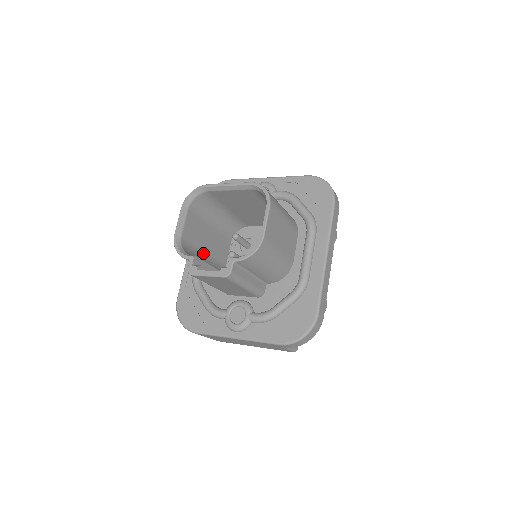
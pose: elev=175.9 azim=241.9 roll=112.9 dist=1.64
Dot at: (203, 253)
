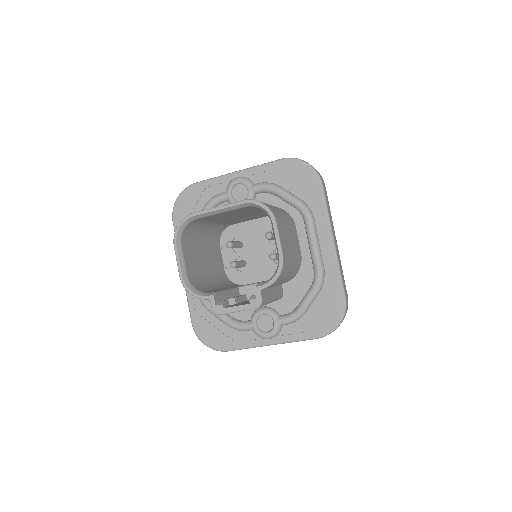
Dot at: (206, 276)
